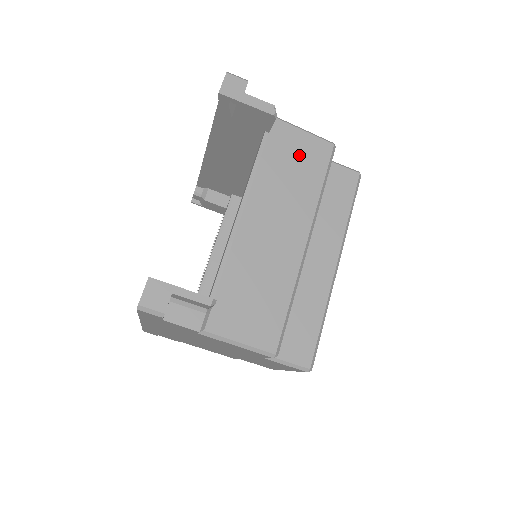
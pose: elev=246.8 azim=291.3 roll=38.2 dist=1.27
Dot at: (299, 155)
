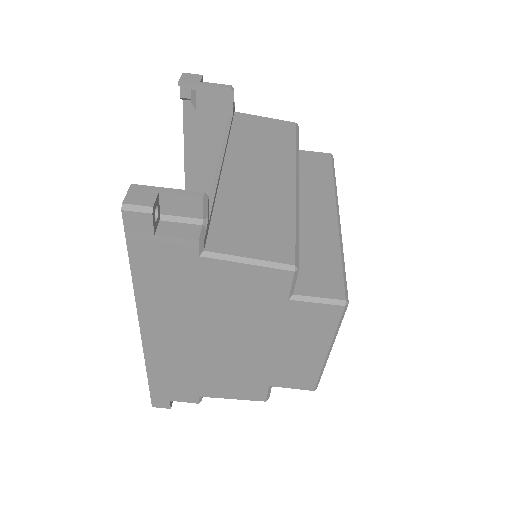
Dot at: (266, 130)
